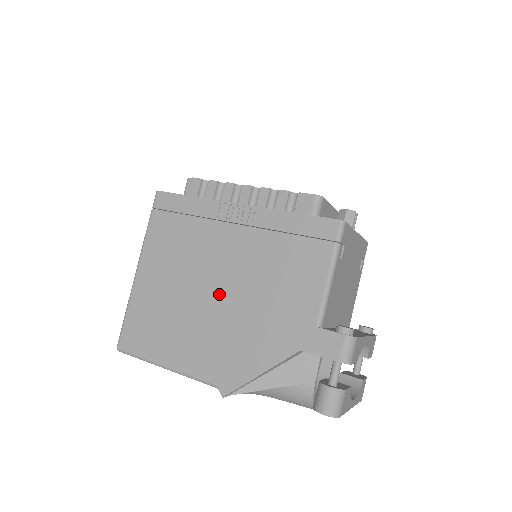
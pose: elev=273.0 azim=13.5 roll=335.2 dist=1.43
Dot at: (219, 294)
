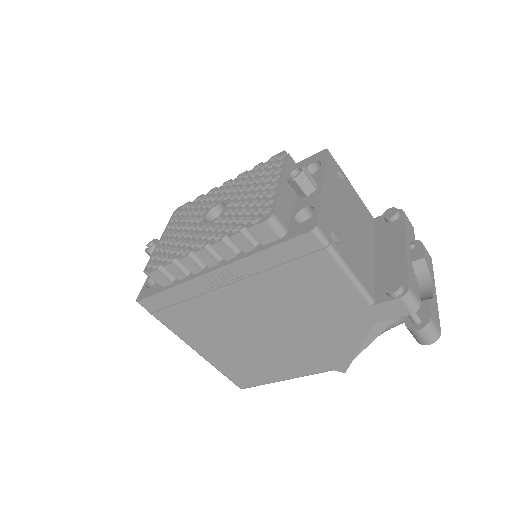
Dot at: (272, 330)
